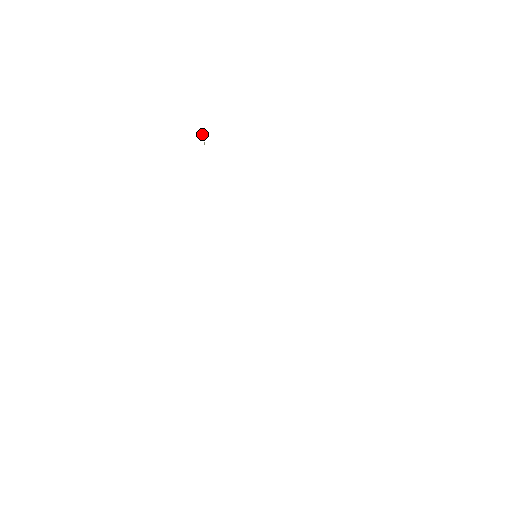
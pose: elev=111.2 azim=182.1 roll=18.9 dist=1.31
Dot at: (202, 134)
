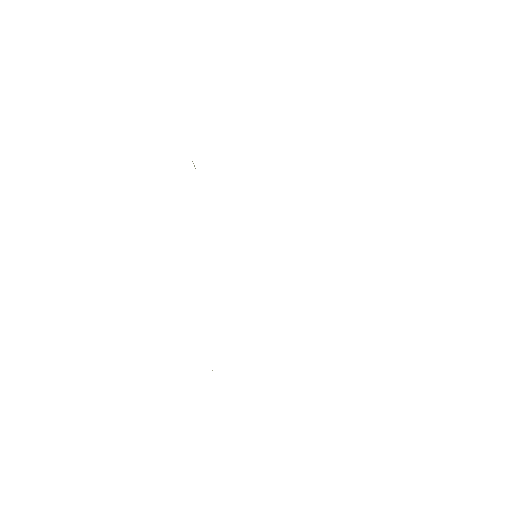
Dot at: occluded
